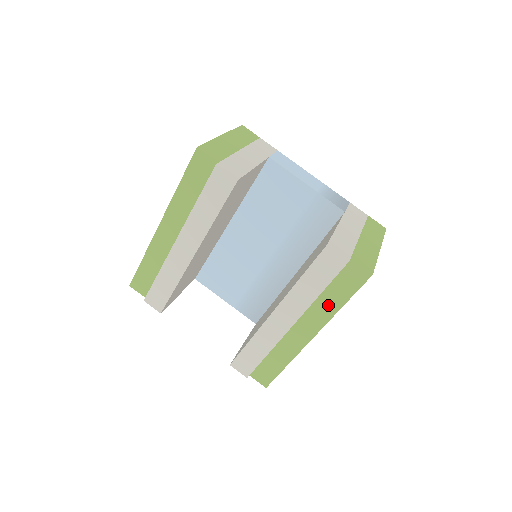
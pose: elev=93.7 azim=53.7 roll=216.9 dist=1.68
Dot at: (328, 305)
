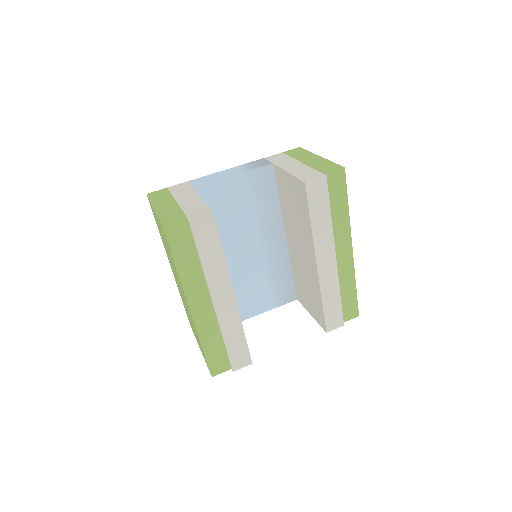
Dot at: (340, 218)
